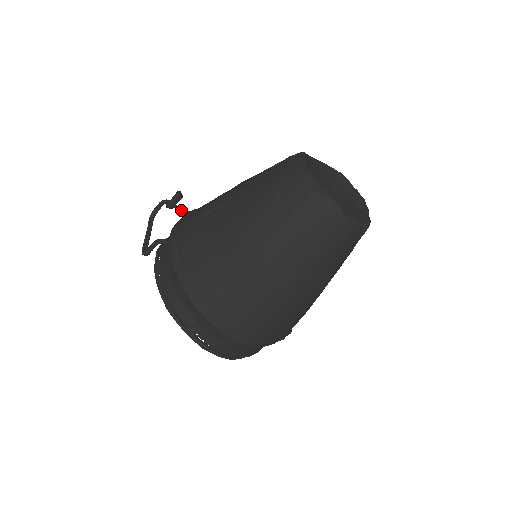
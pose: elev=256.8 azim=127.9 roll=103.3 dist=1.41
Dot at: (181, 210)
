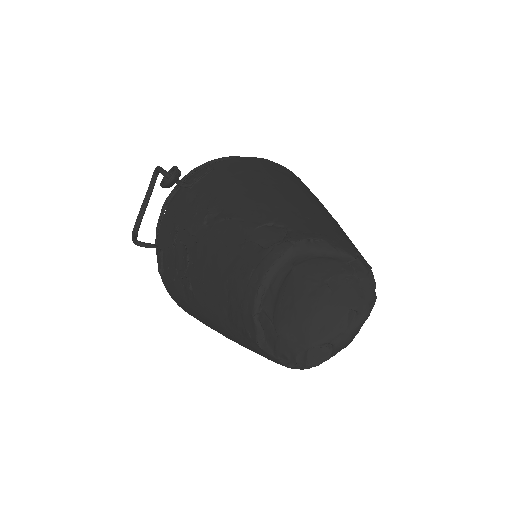
Dot at: (181, 185)
